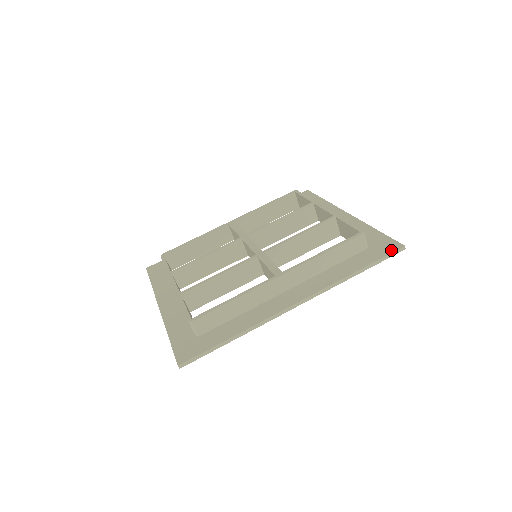
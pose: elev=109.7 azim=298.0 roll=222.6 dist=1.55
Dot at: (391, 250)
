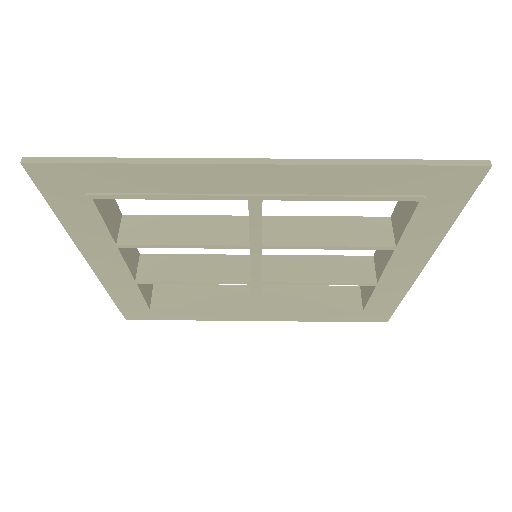
Dot at: (461, 164)
